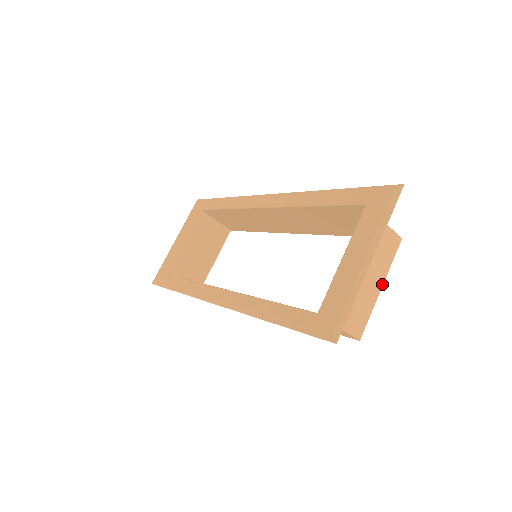
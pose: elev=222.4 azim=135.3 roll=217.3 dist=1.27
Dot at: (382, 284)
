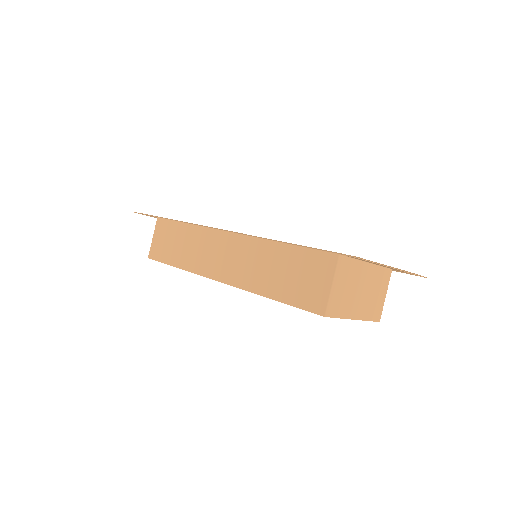
Dot at: (357, 319)
